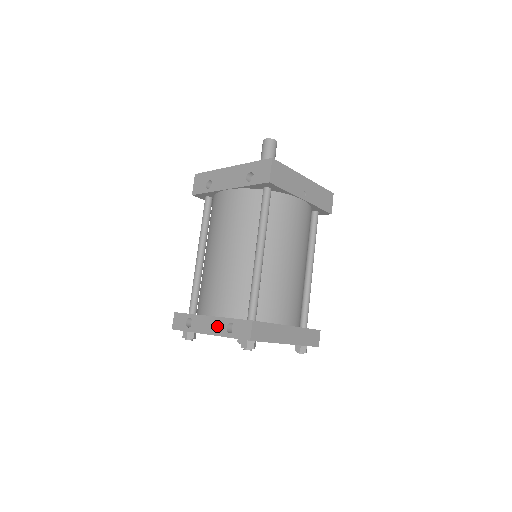
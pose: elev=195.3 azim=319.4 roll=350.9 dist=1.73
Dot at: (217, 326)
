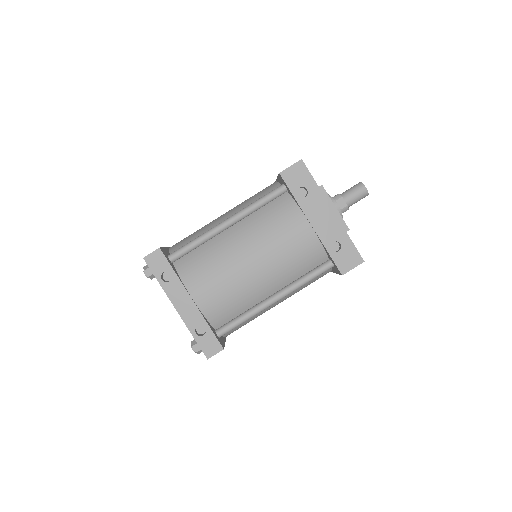
Dot at: (191, 314)
